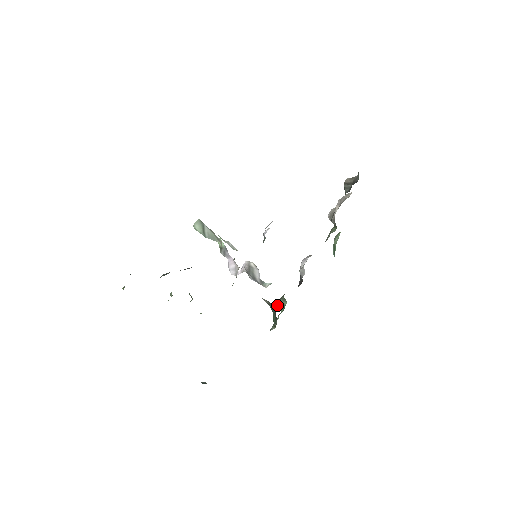
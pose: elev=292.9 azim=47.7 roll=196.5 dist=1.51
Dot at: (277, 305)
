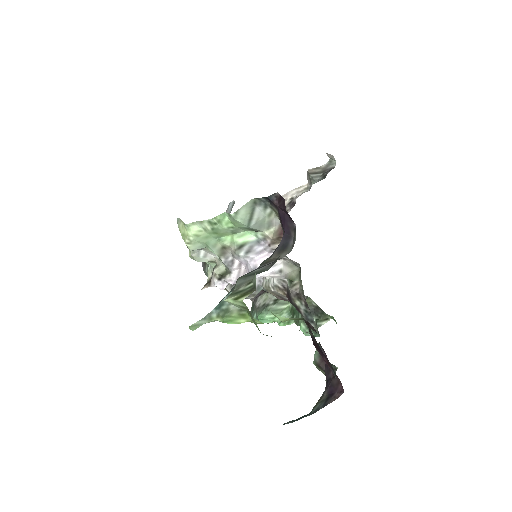
Dot at: (261, 317)
